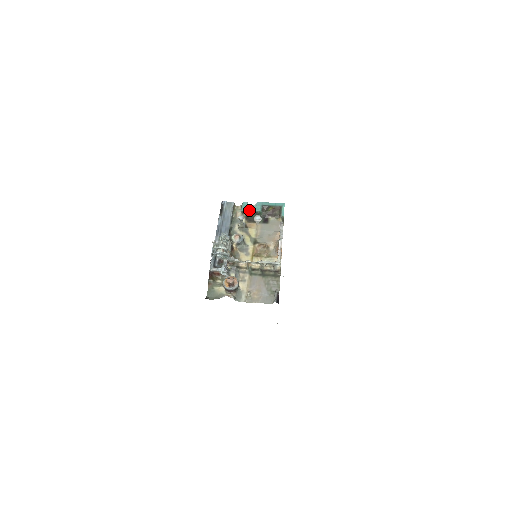
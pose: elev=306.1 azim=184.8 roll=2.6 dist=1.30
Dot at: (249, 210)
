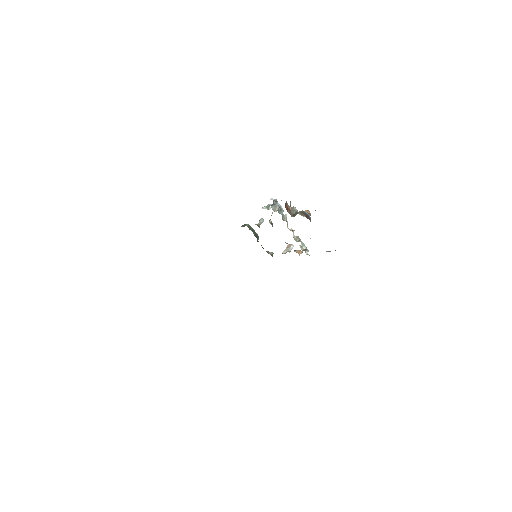
Dot at: (253, 229)
